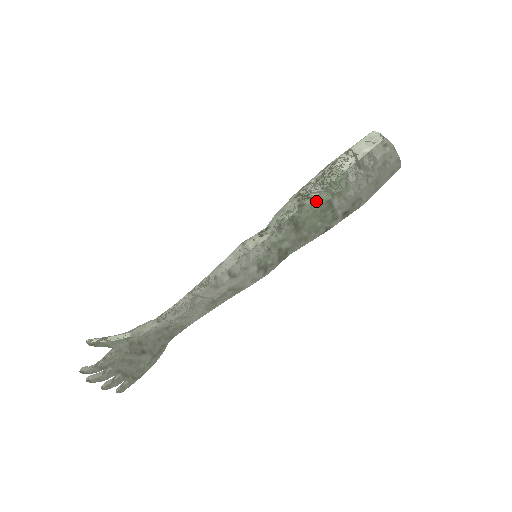
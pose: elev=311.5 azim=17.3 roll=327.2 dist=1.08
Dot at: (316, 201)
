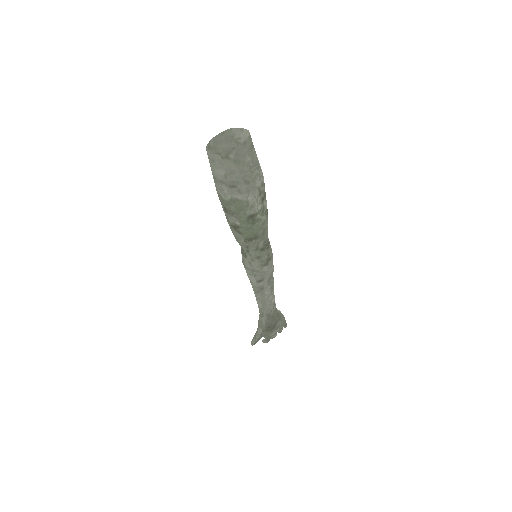
Dot at: (243, 225)
